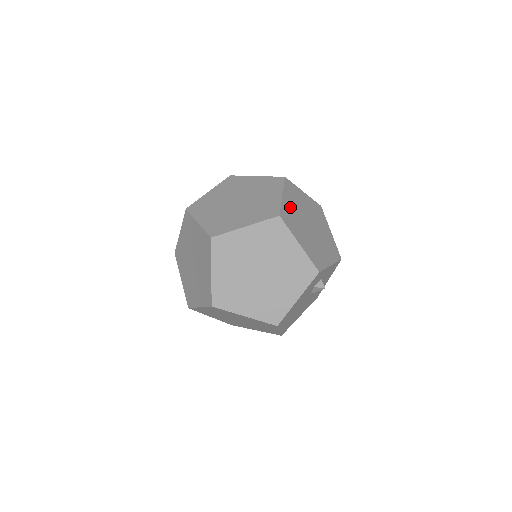
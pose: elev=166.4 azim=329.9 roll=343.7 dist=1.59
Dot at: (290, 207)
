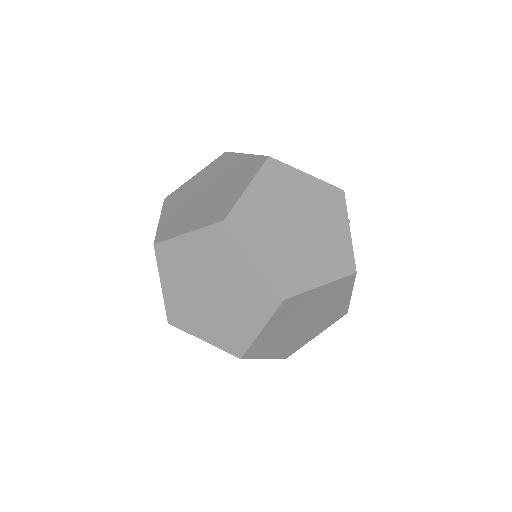
Dot at: occluded
